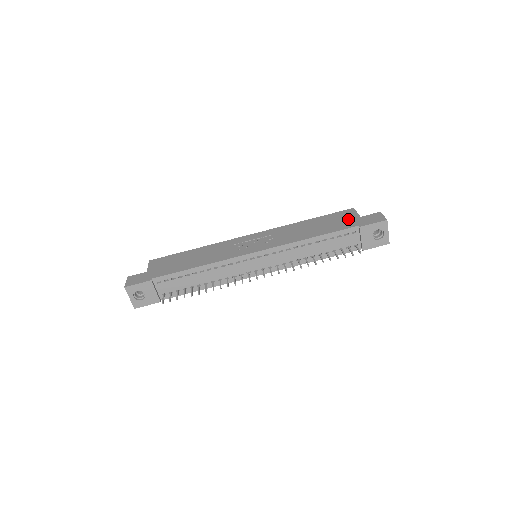
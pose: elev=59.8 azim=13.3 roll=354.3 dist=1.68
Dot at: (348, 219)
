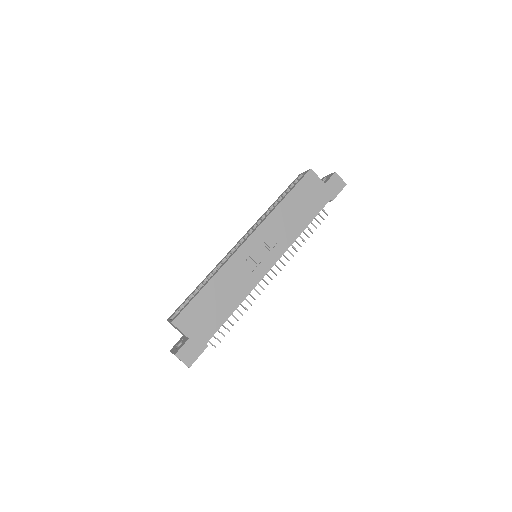
Dot at: (318, 191)
